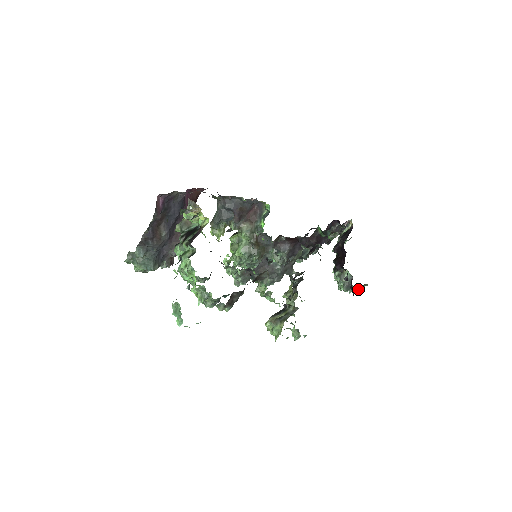
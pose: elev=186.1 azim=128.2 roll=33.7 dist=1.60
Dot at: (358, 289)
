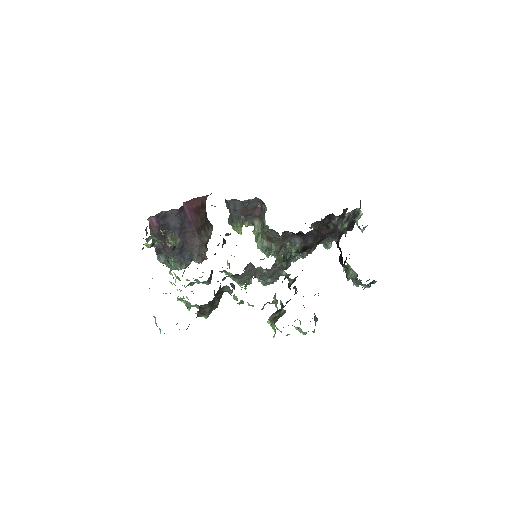
Dot at: occluded
